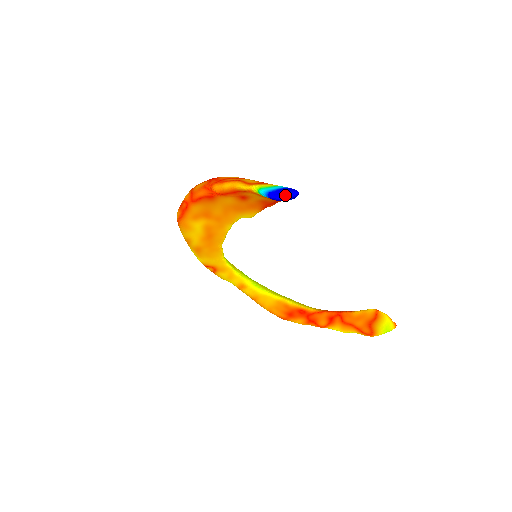
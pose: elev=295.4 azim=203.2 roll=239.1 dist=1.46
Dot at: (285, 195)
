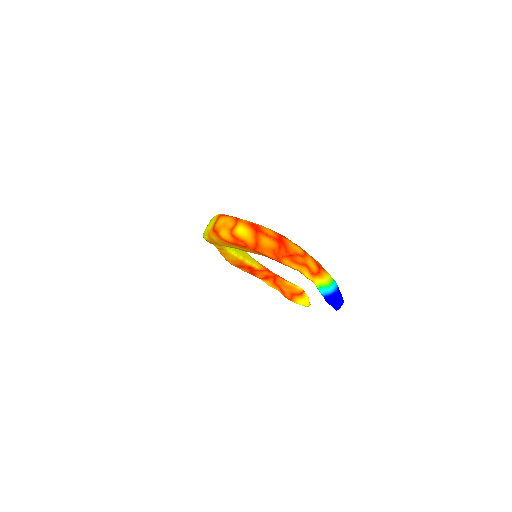
Dot at: (337, 306)
